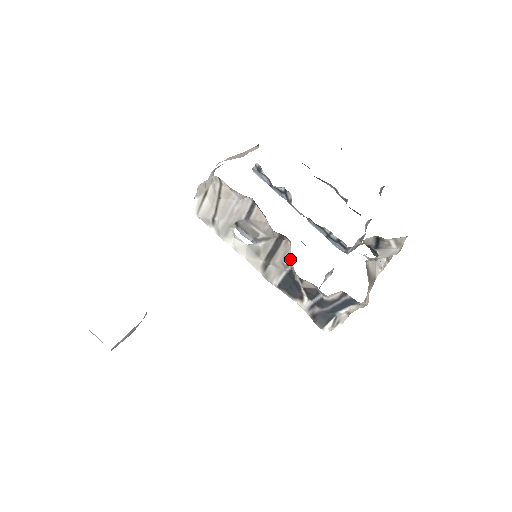
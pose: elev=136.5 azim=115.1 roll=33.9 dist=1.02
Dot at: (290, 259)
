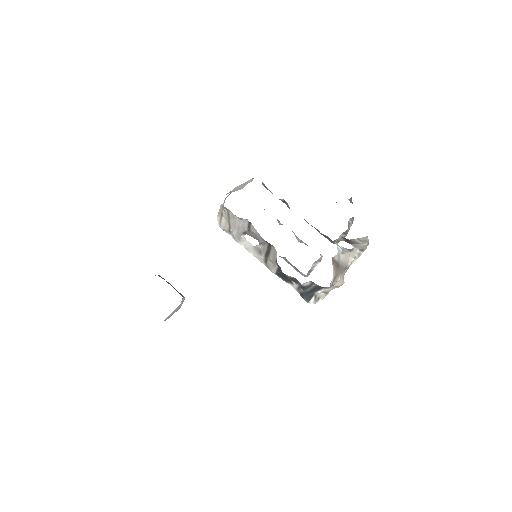
Dot at: (276, 259)
